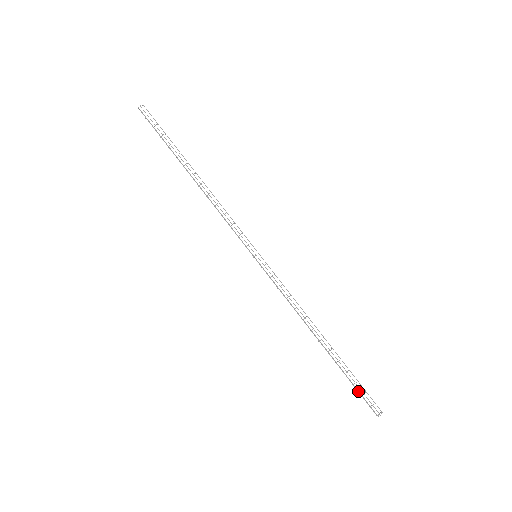
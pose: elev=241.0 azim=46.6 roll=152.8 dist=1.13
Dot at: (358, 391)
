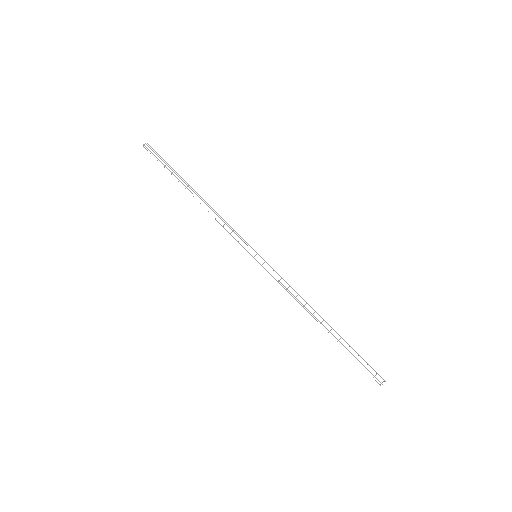
Dot at: occluded
